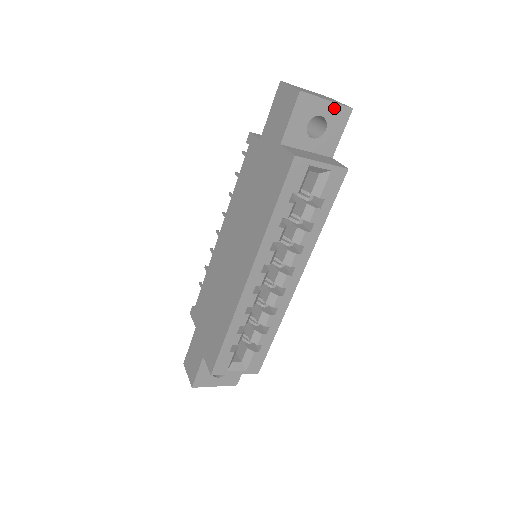
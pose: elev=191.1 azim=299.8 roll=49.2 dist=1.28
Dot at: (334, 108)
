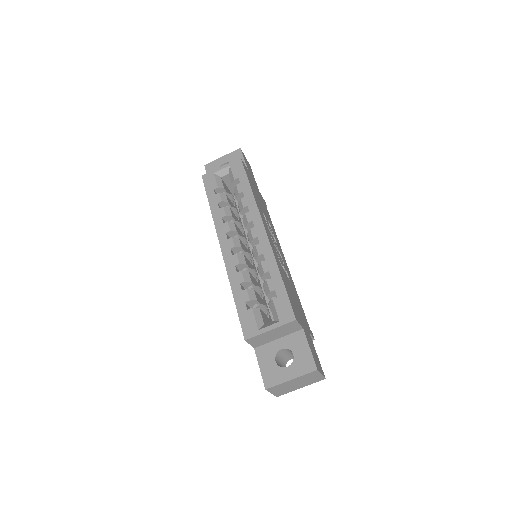
Dot at: (229, 156)
